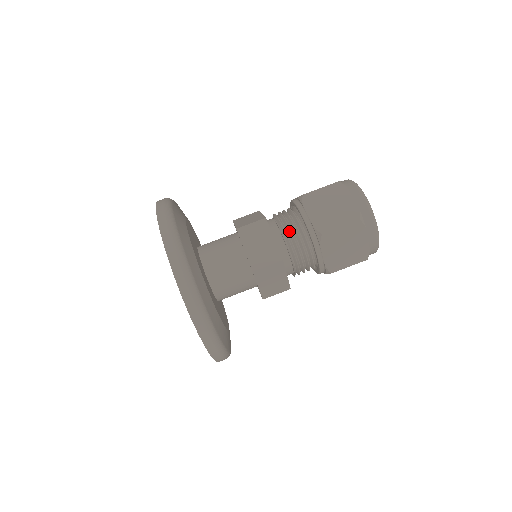
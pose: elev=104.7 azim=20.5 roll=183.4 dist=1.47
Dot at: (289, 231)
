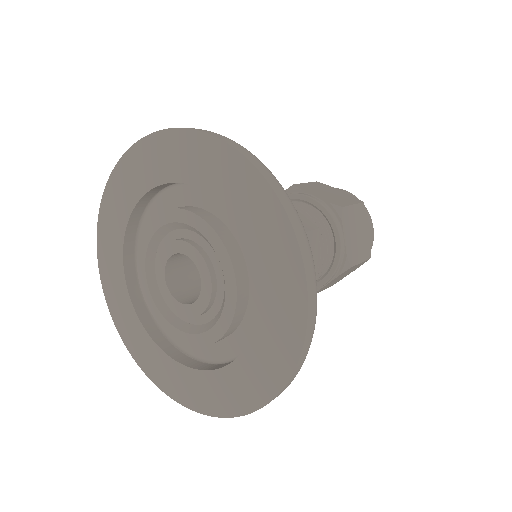
Dot at: (322, 249)
